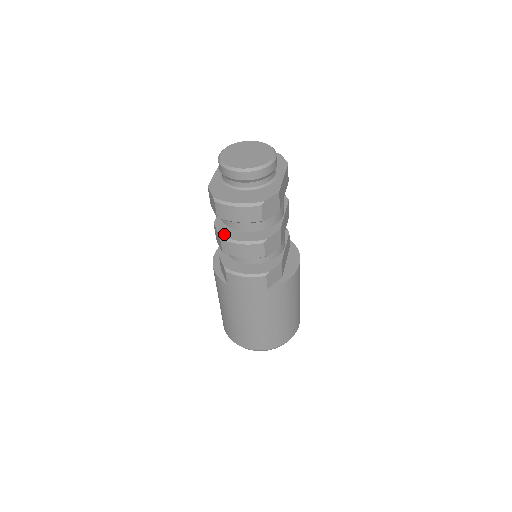
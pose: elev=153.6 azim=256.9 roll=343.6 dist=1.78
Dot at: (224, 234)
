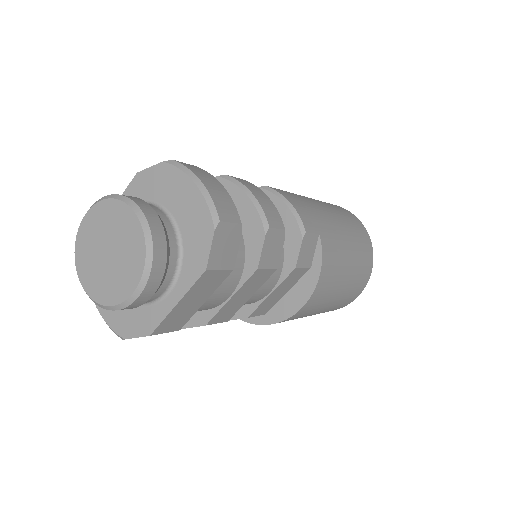
Dot at: occluded
